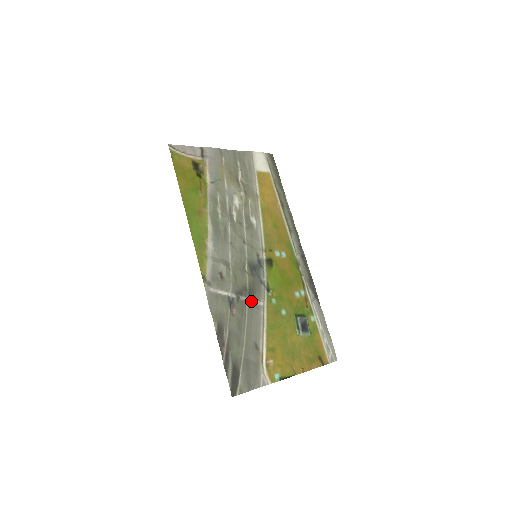
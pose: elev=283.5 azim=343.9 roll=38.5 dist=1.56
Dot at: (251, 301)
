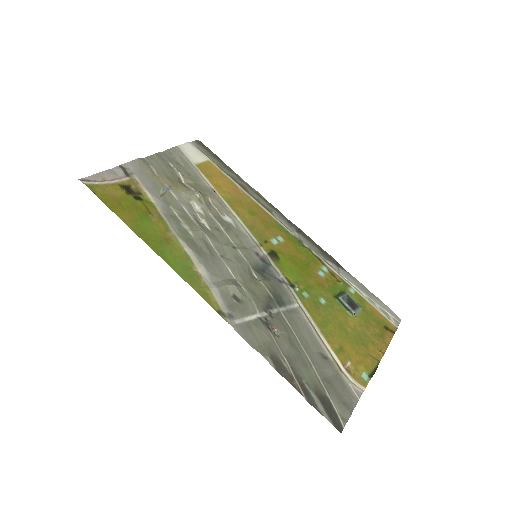
Dot at: (284, 309)
